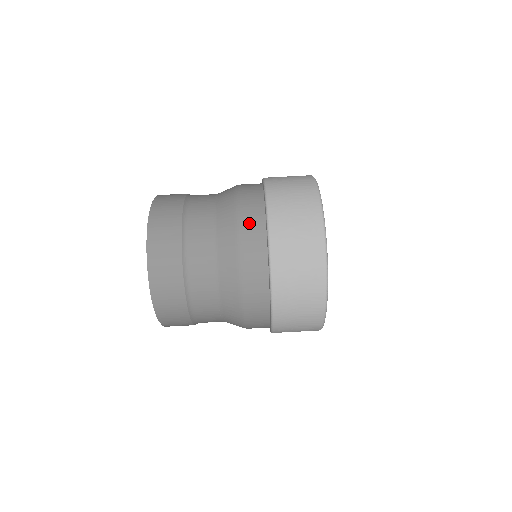
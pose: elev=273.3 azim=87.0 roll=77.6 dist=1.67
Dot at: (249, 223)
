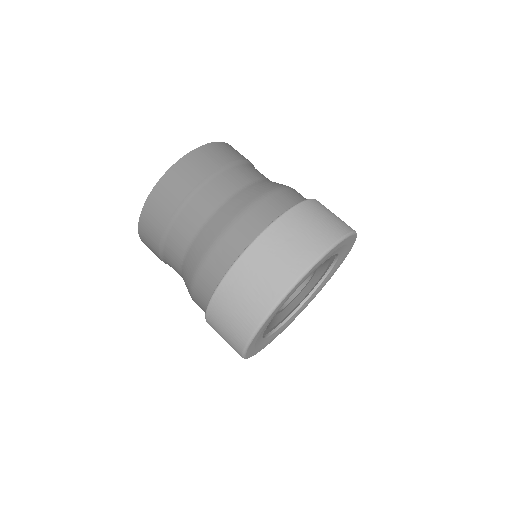
Dot at: (267, 206)
